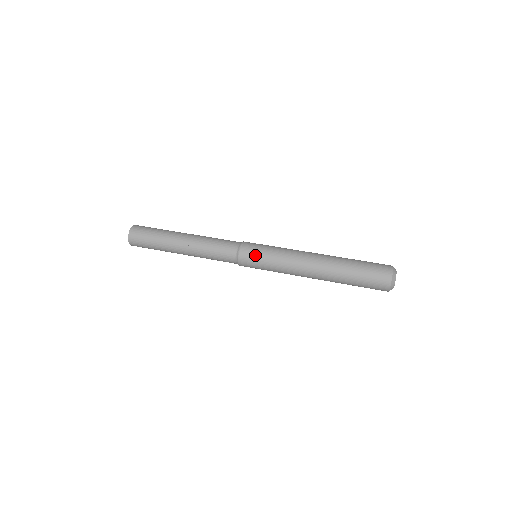
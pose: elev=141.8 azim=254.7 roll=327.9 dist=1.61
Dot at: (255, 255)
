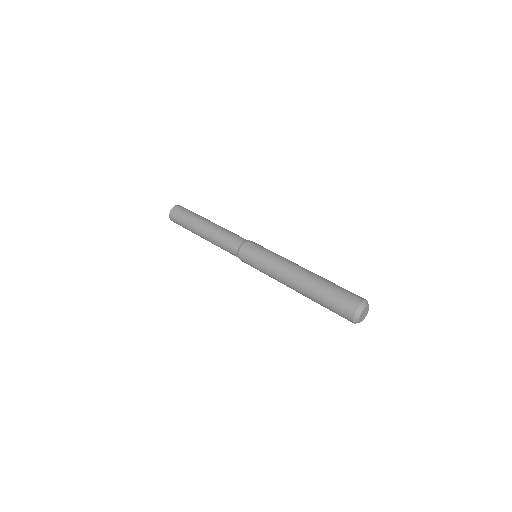
Dot at: (249, 263)
